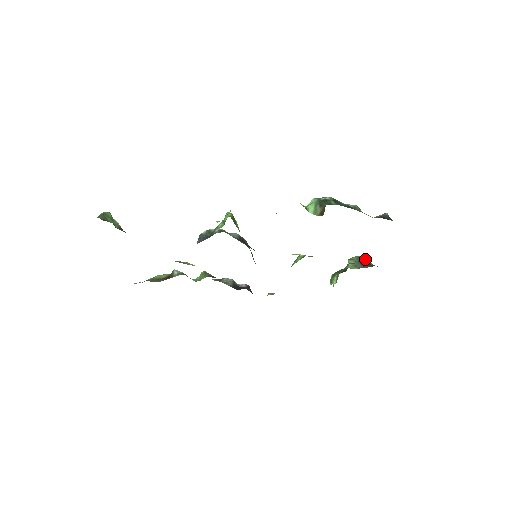
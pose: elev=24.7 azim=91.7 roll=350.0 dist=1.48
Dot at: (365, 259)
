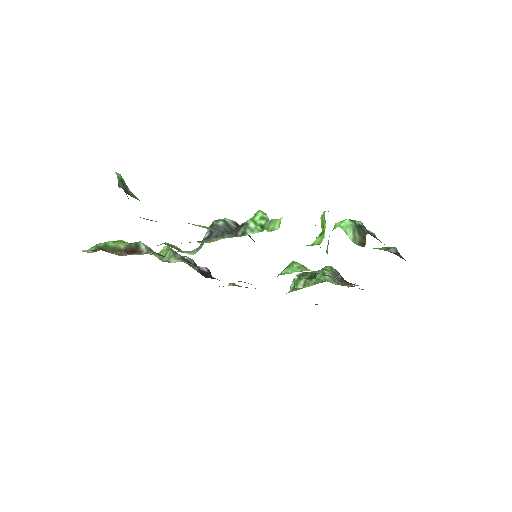
Dot at: (337, 272)
